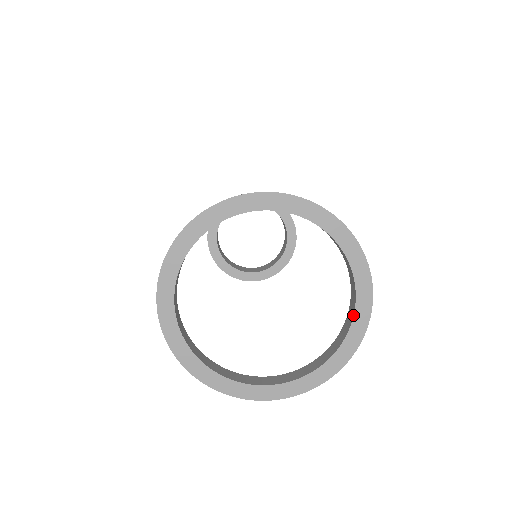
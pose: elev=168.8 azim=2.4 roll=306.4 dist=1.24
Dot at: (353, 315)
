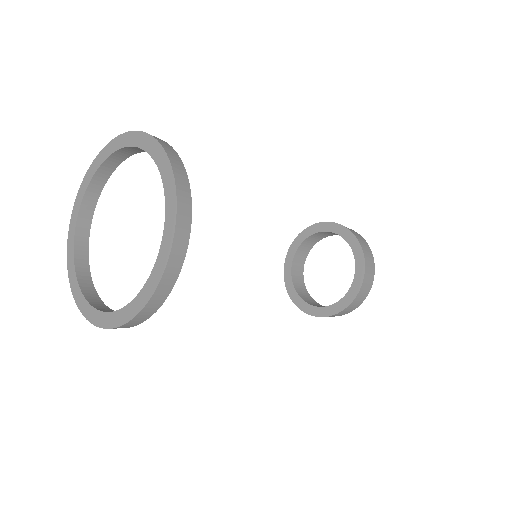
Dot at: (163, 186)
